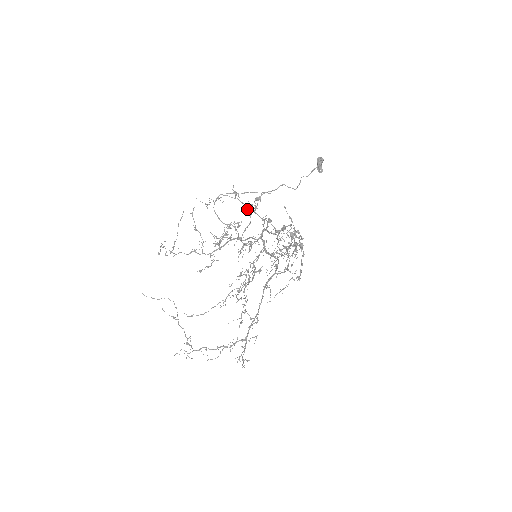
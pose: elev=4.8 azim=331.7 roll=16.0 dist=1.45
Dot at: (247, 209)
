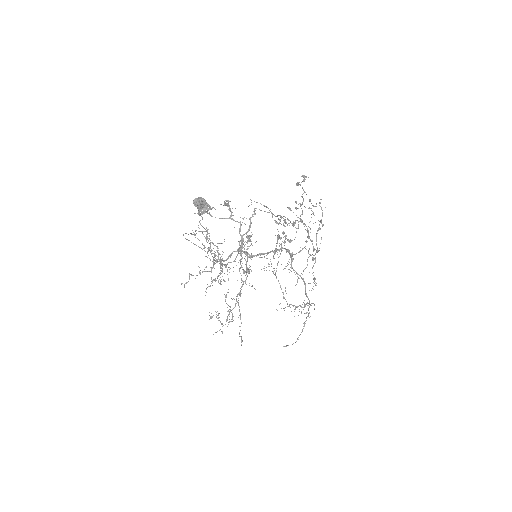
Dot at: (207, 239)
